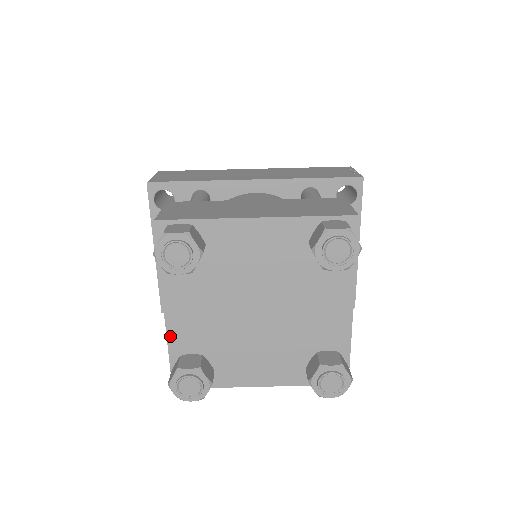
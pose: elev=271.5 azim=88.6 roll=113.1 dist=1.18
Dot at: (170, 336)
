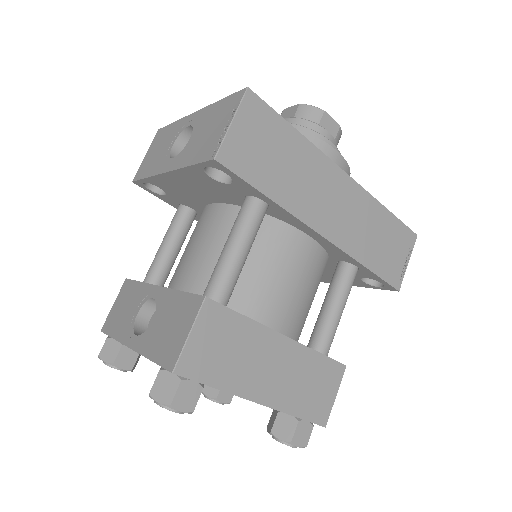
Dot at: occluded
